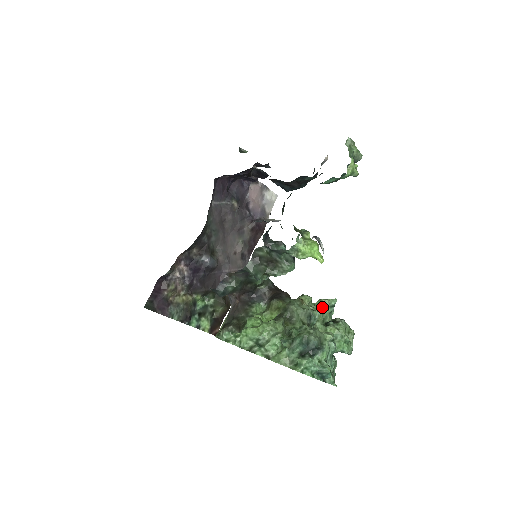
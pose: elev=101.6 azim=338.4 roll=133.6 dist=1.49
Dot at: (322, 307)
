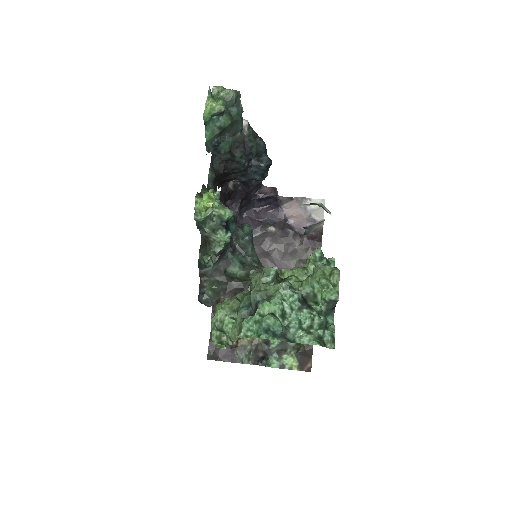
Dot at: (308, 265)
